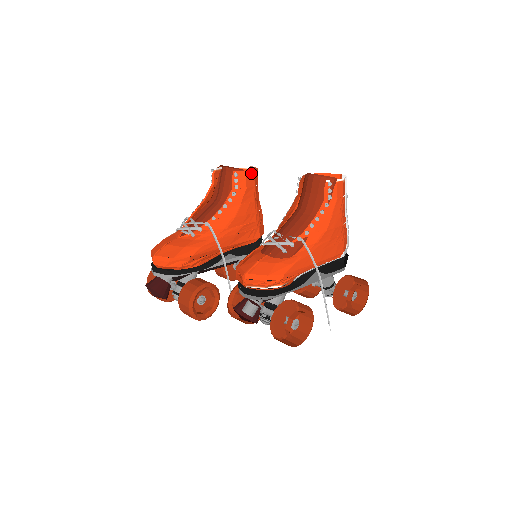
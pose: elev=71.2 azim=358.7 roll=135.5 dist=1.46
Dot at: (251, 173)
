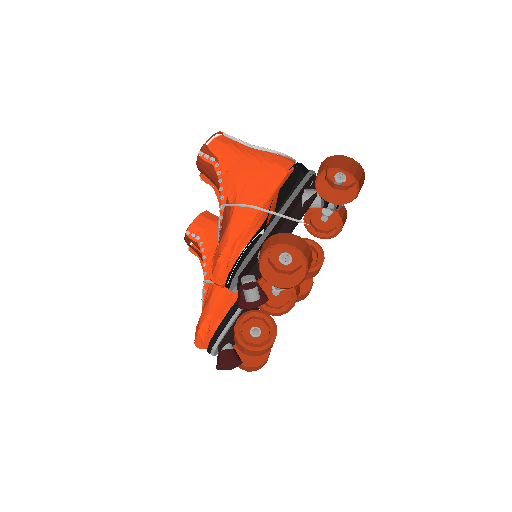
Dot at: (199, 219)
